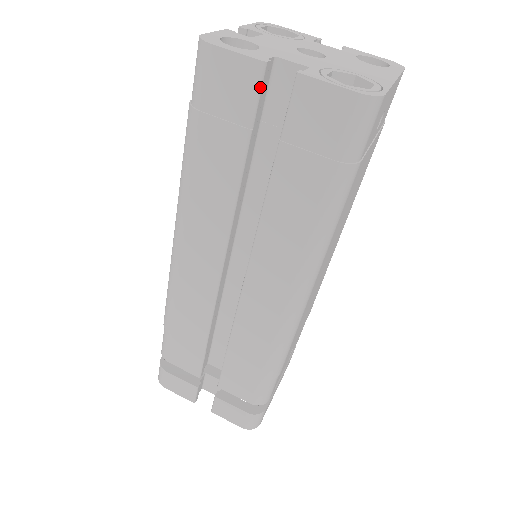
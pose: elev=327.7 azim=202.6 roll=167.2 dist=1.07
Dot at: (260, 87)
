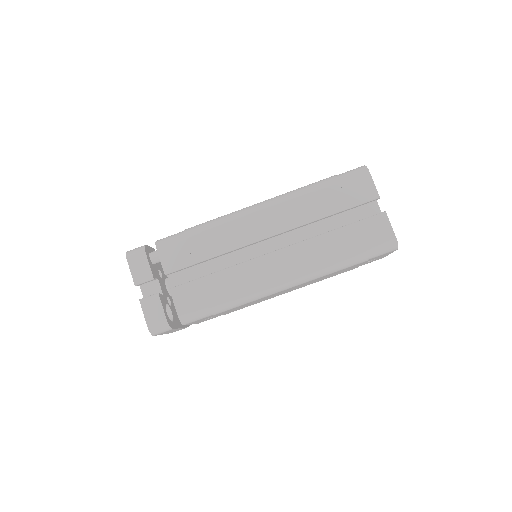
Dot at: (369, 201)
